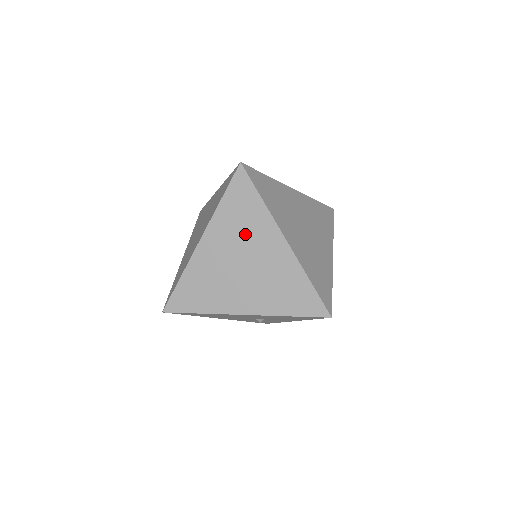
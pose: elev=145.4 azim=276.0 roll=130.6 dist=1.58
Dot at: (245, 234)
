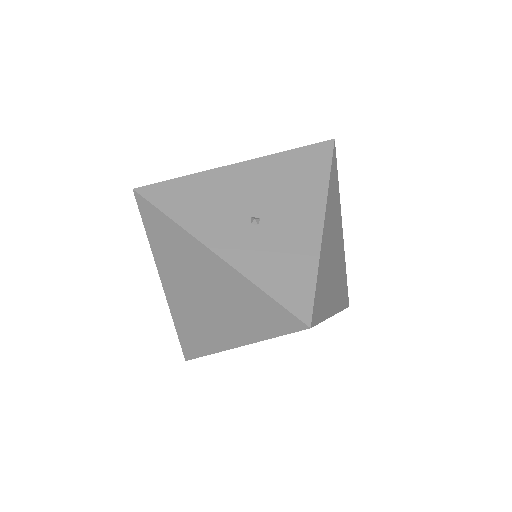
Dot at: occluded
